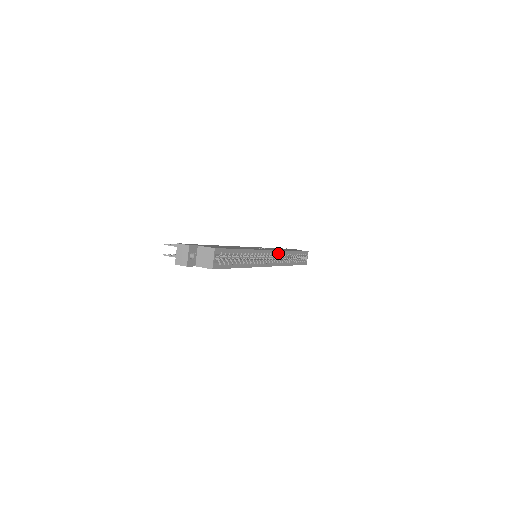
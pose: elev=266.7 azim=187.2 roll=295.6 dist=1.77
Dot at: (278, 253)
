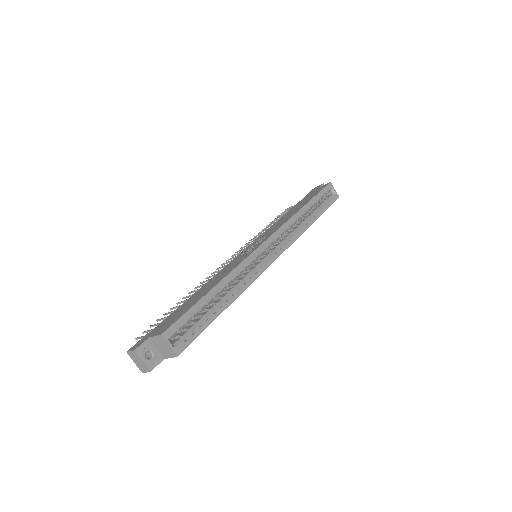
Dot at: (278, 234)
